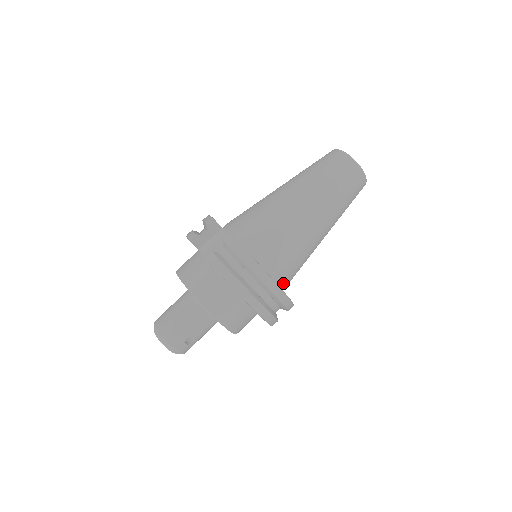
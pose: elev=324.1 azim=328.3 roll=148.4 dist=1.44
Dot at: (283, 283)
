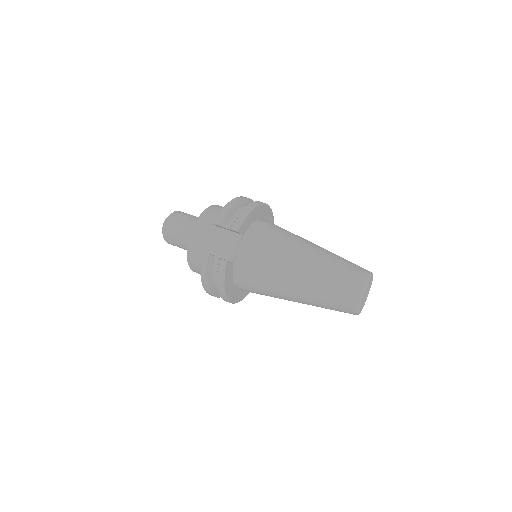
Dot at: occluded
